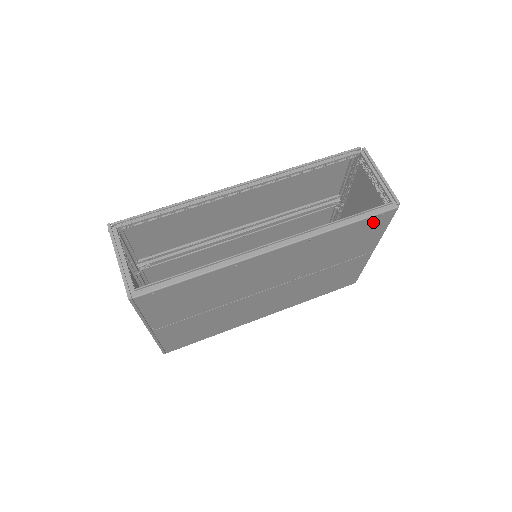
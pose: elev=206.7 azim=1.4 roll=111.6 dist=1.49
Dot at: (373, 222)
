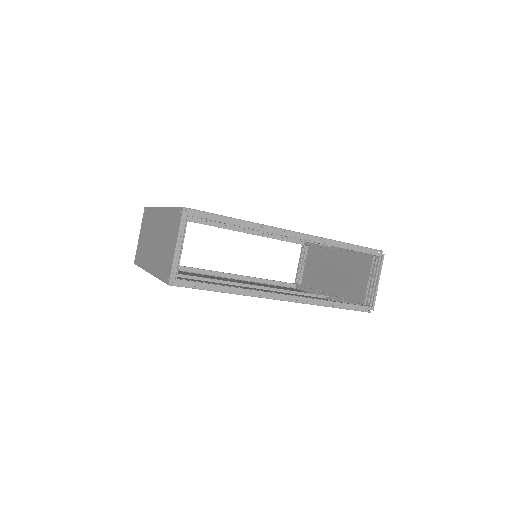
Dot at: occluded
